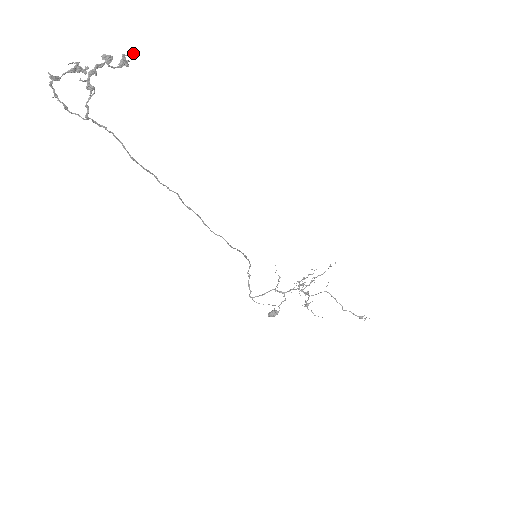
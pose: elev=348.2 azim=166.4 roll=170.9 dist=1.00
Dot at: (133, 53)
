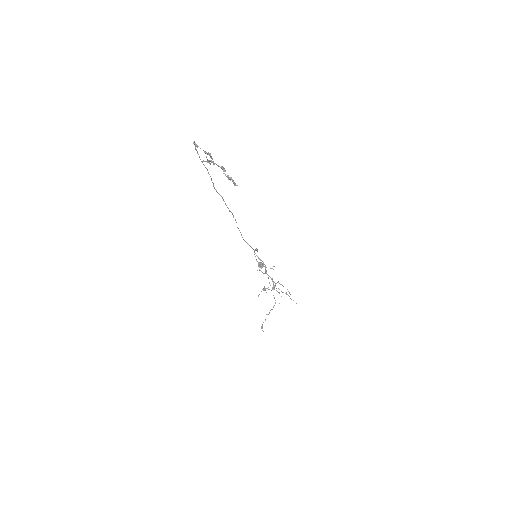
Dot at: (234, 183)
